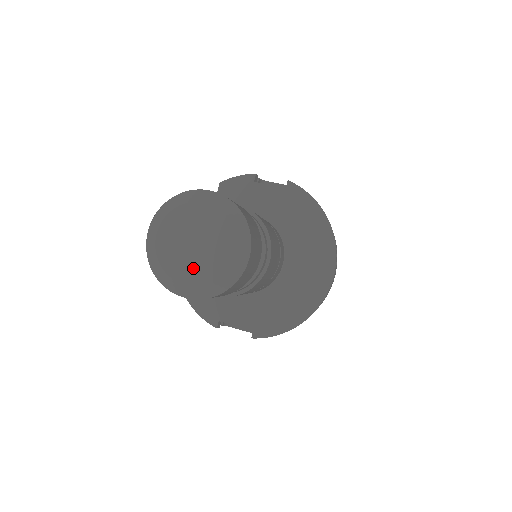
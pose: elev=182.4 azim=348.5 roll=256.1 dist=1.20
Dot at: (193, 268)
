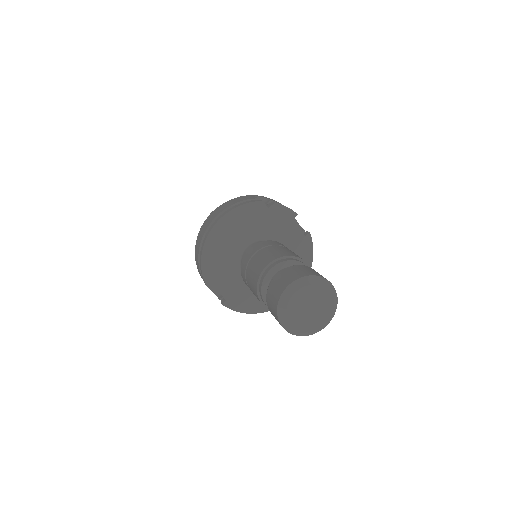
Dot at: (300, 319)
